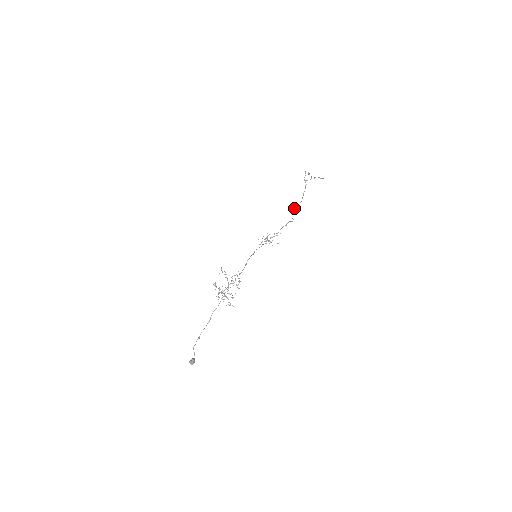
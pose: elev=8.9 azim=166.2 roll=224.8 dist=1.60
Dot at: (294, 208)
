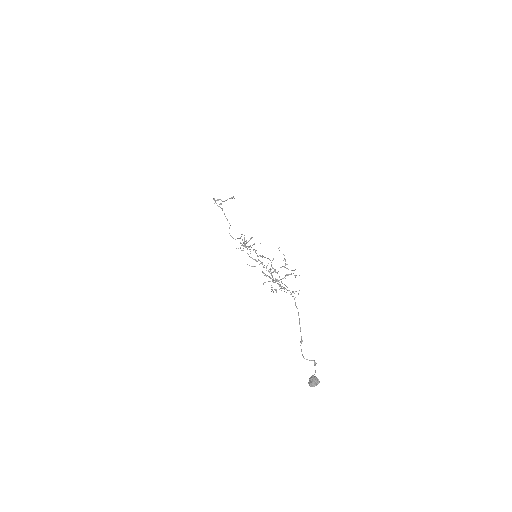
Dot at: occluded
